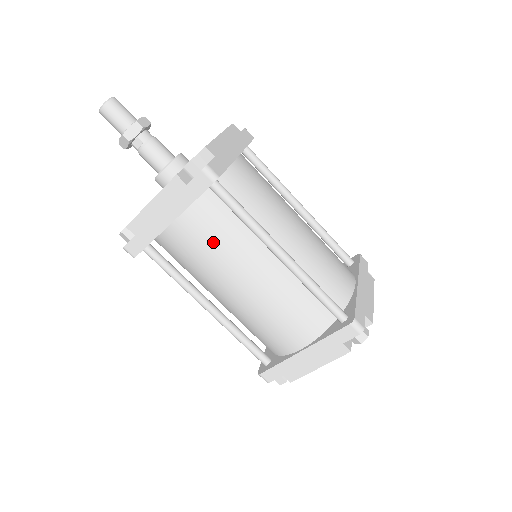
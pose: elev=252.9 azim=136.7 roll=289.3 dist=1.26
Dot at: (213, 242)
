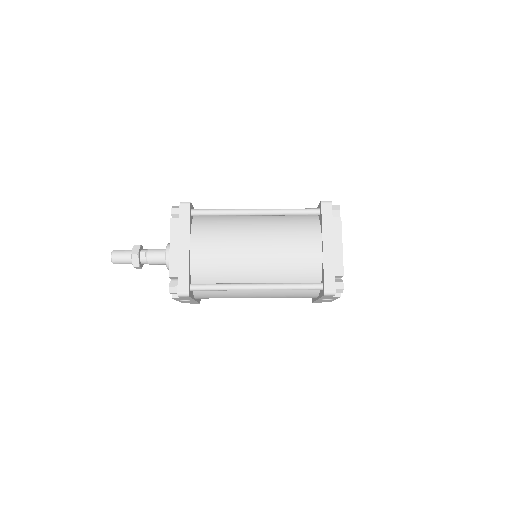
Dot at: (219, 238)
